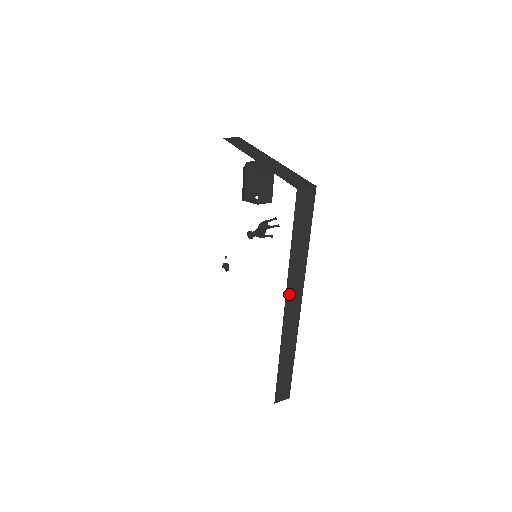
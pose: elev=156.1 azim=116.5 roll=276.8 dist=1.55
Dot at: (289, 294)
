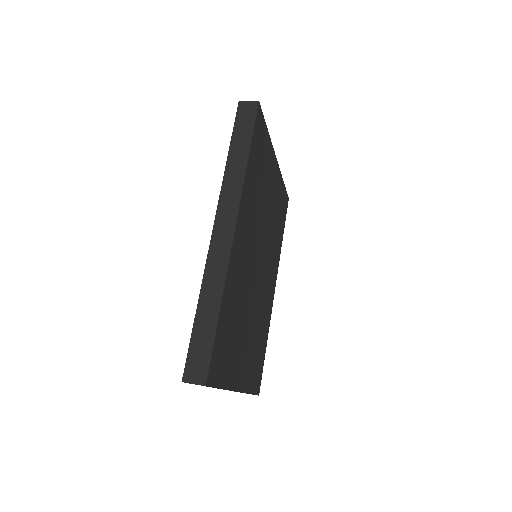
Dot at: (222, 206)
